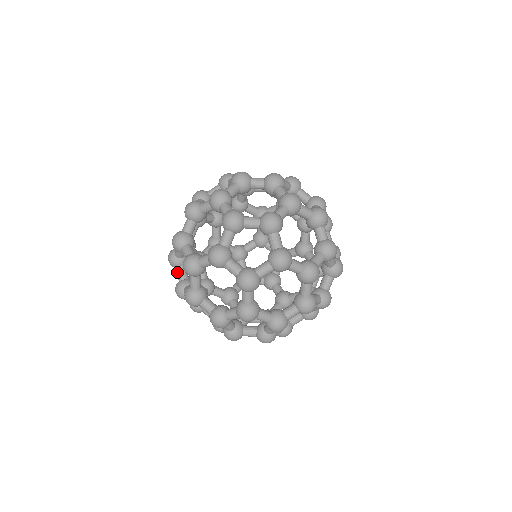
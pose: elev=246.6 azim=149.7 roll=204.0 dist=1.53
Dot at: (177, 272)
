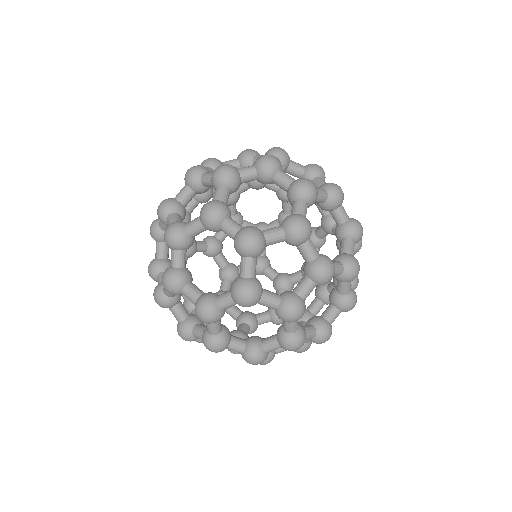
Dot at: occluded
